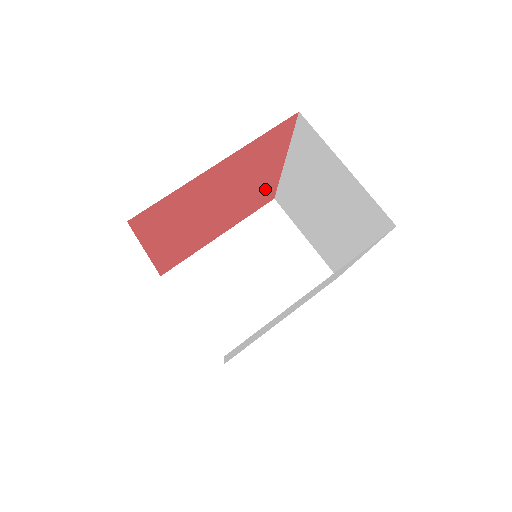
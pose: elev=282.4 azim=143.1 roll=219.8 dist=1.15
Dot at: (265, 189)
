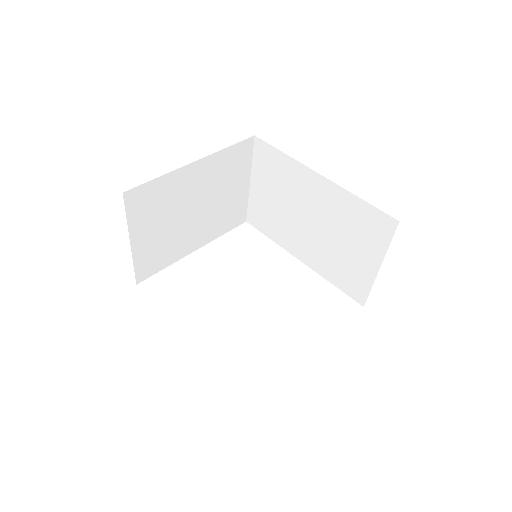
Dot at: occluded
